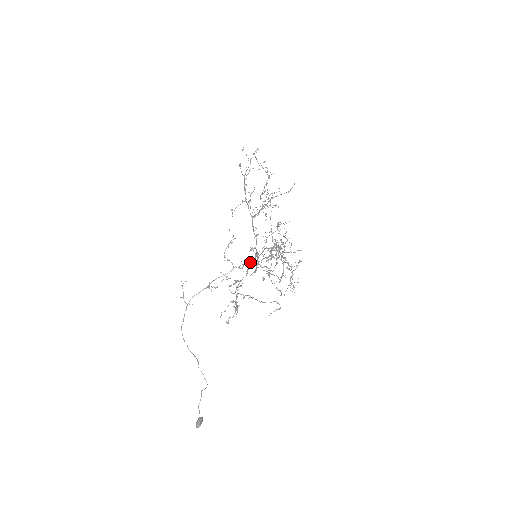
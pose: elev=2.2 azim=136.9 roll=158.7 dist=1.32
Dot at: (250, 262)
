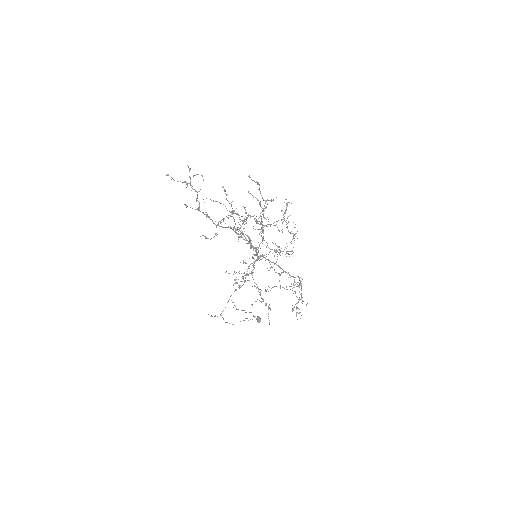
Dot at: occluded
